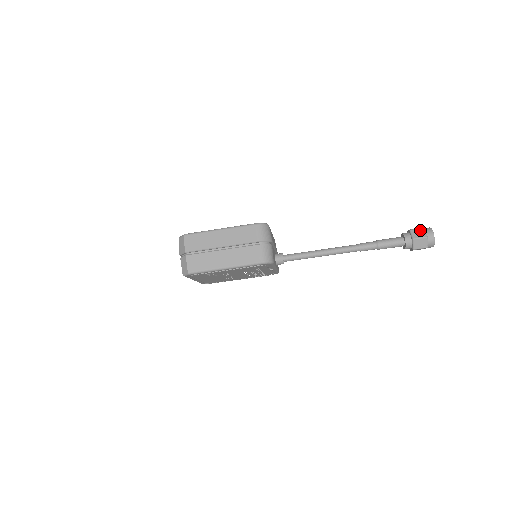
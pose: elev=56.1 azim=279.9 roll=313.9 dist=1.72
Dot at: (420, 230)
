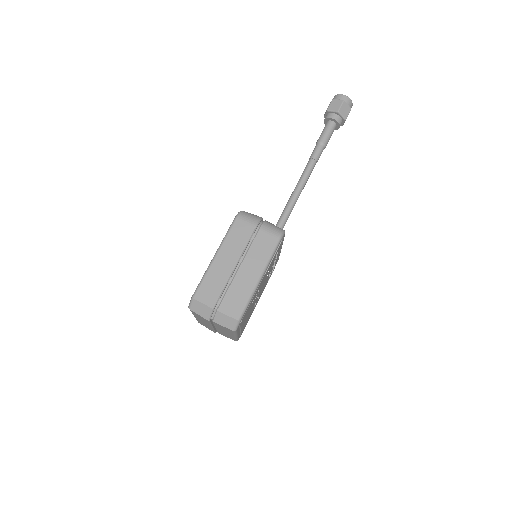
Dot at: (333, 103)
